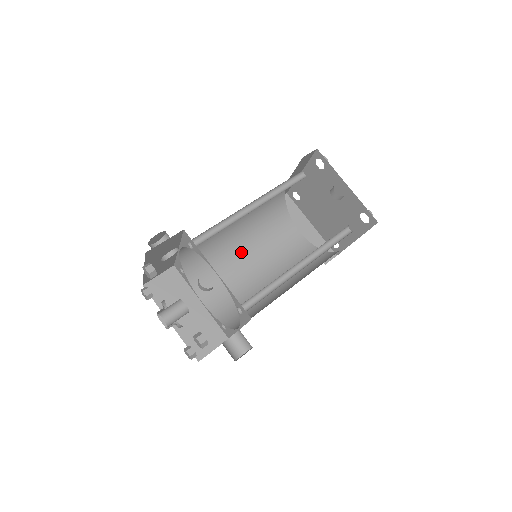
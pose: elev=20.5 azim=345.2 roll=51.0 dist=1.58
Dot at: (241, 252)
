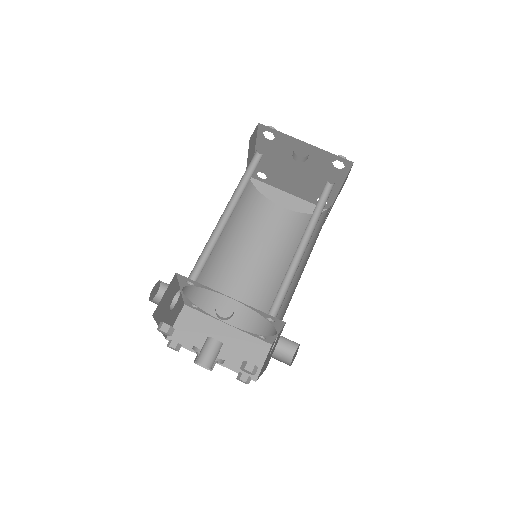
Dot at: (239, 257)
